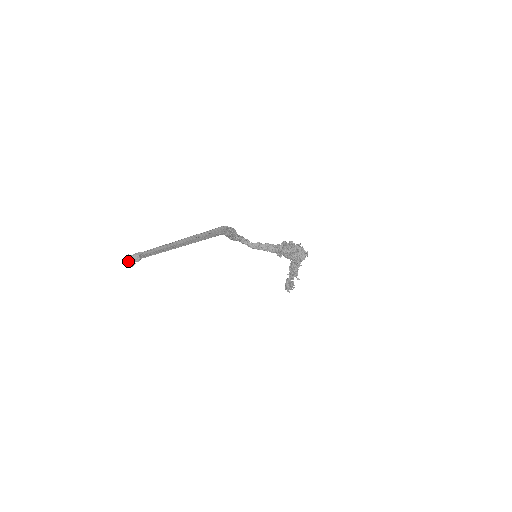
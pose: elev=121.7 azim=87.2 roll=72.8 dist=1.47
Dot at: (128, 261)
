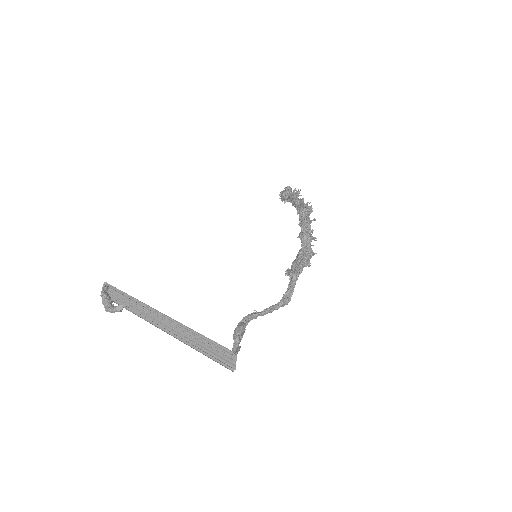
Dot at: occluded
